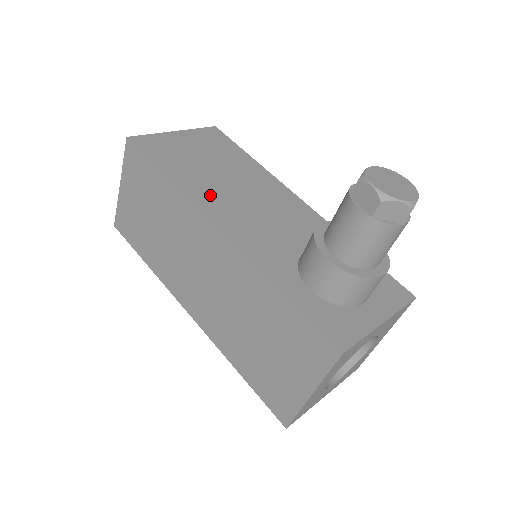
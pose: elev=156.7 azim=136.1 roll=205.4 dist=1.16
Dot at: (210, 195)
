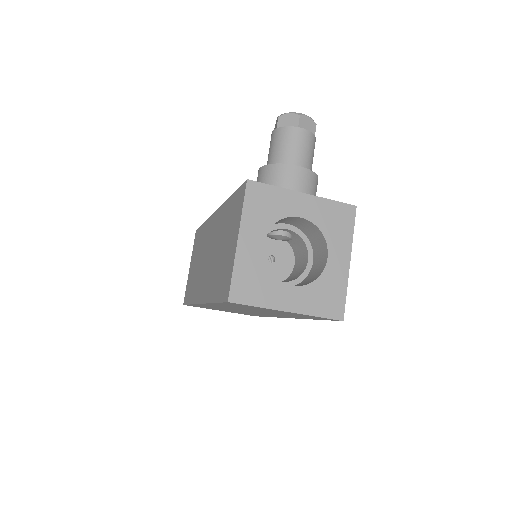
Dot at: occluded
